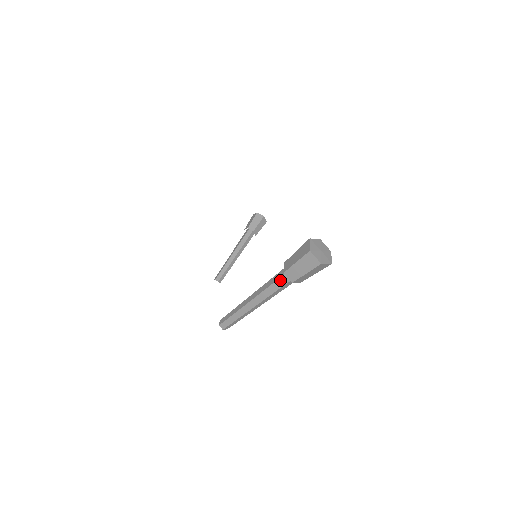
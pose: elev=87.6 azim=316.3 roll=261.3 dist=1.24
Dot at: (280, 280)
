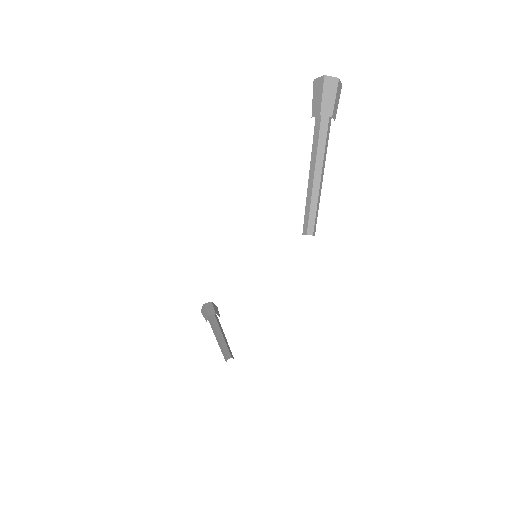
Dot at: (321, 128)
